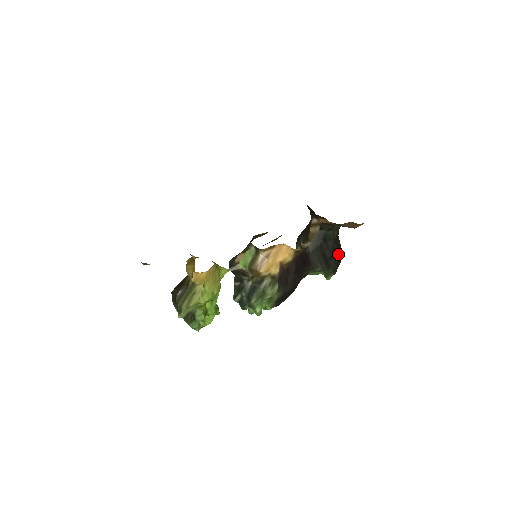
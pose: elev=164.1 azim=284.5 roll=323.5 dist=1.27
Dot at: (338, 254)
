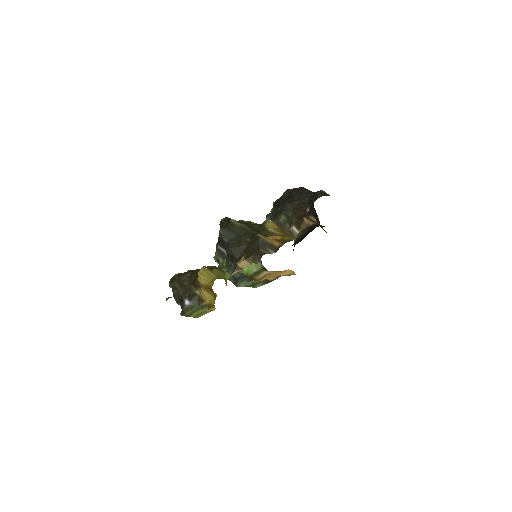
Dot at: occluded
